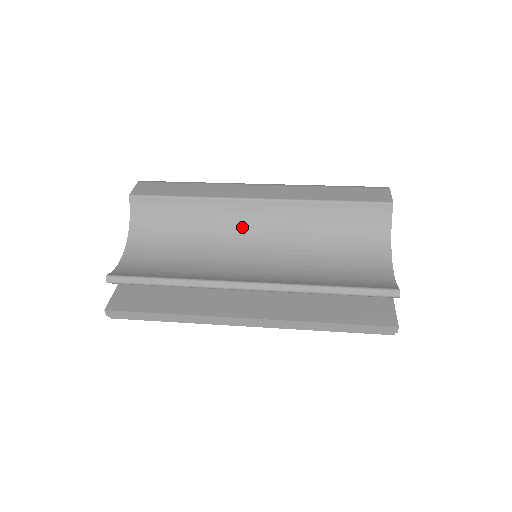
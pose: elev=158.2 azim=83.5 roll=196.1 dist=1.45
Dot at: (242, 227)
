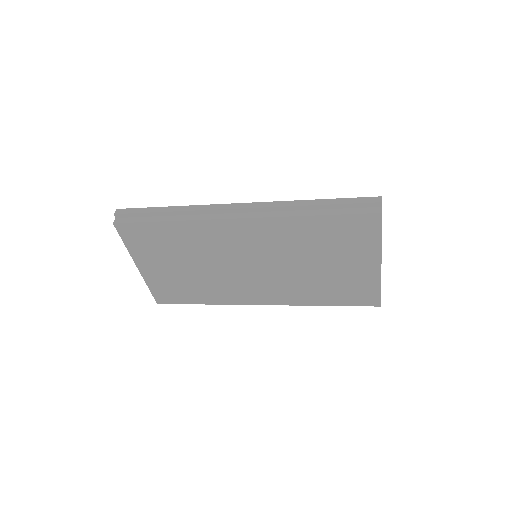
Dot at: occluded
